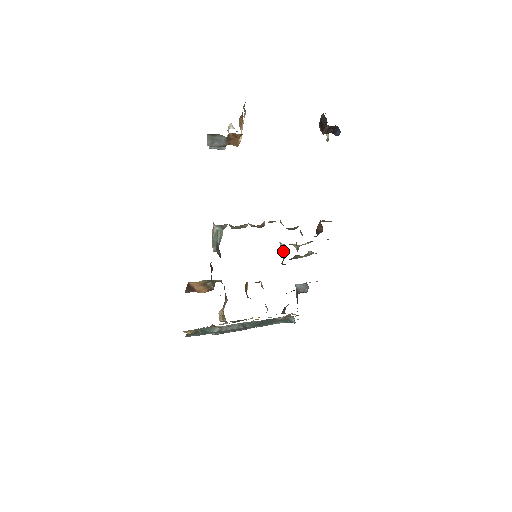
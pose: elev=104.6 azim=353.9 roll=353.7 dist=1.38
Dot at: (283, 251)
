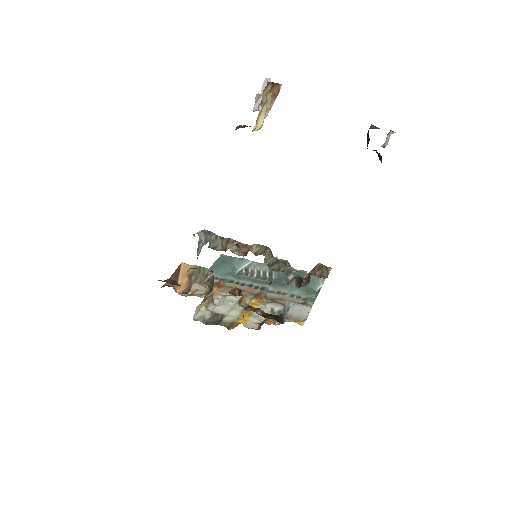
Dot at: occluded
